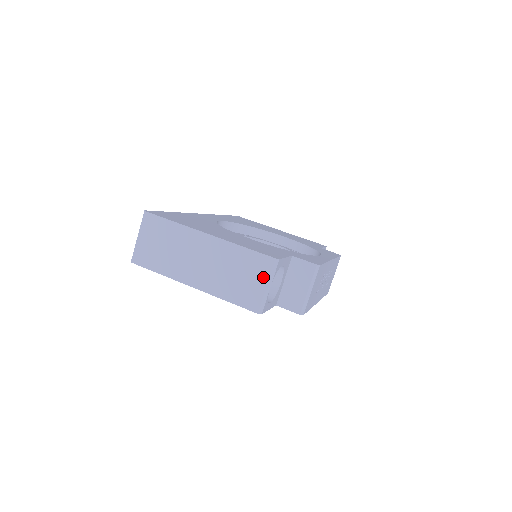
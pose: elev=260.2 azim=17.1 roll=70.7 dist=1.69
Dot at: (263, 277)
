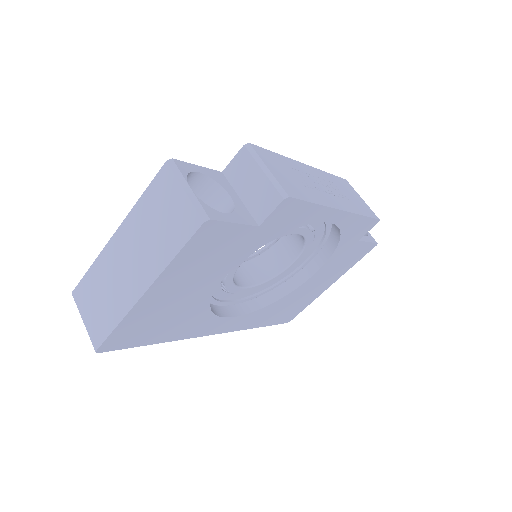
Dot at: (174, 189)
